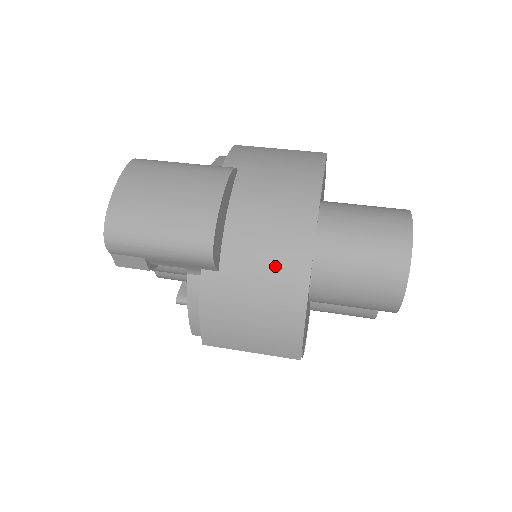
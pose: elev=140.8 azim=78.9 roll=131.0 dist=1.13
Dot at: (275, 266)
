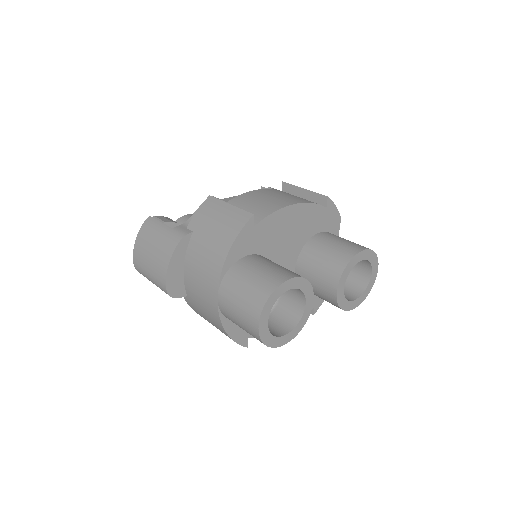
Dot at: (205, 305)
